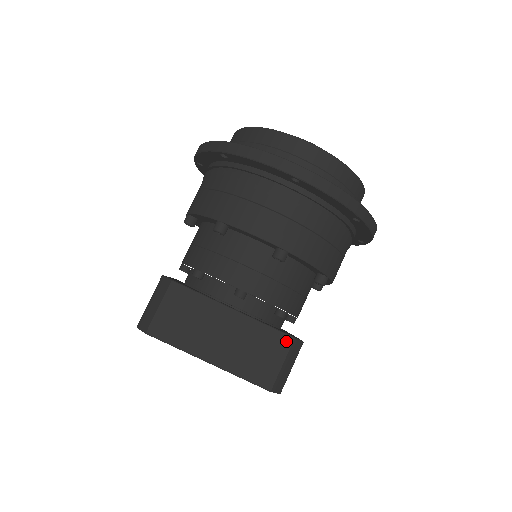
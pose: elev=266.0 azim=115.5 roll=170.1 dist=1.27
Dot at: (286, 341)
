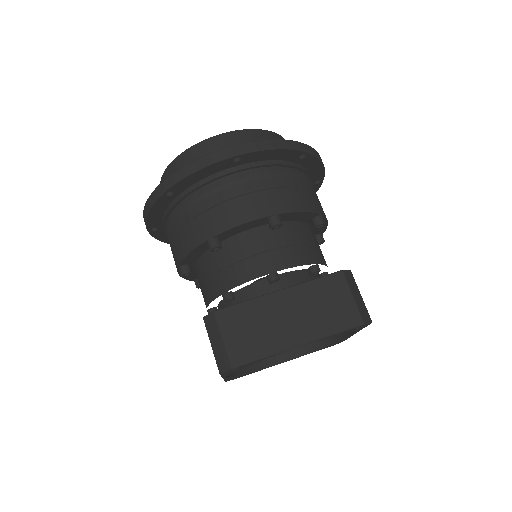
Dot at: (338, 278)
